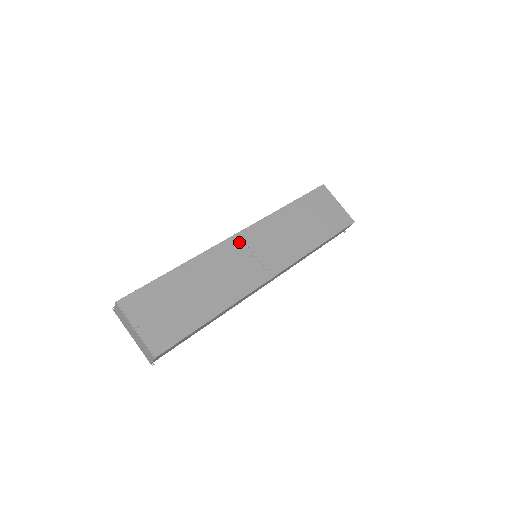
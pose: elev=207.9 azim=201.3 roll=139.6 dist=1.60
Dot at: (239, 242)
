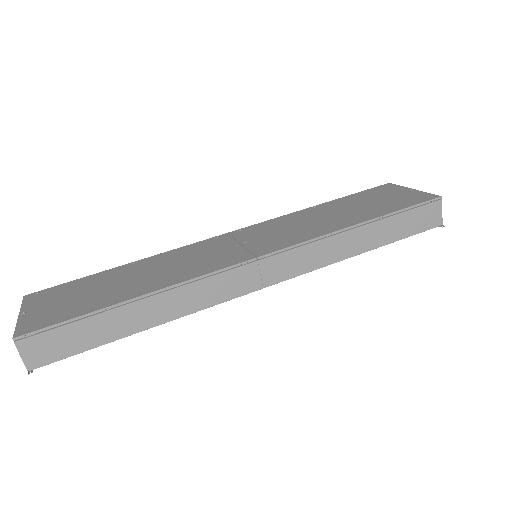
Dot at: (225, 238)
